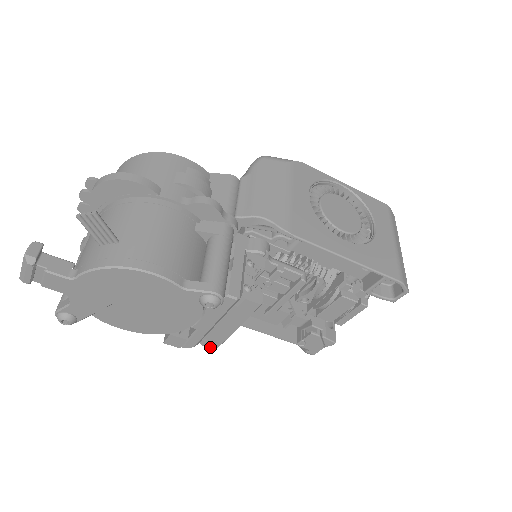
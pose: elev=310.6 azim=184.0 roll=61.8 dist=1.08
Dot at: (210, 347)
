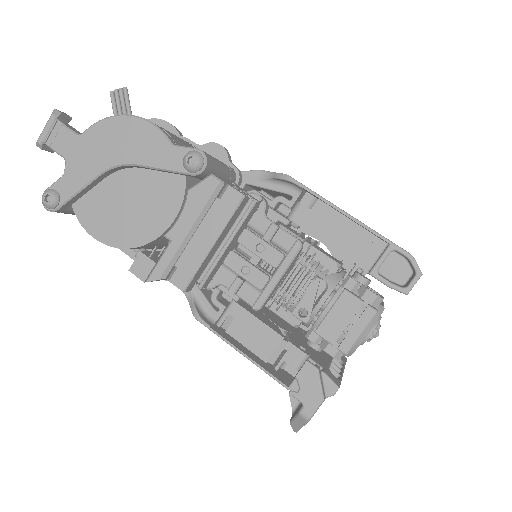
Dot at: (178, 286)
